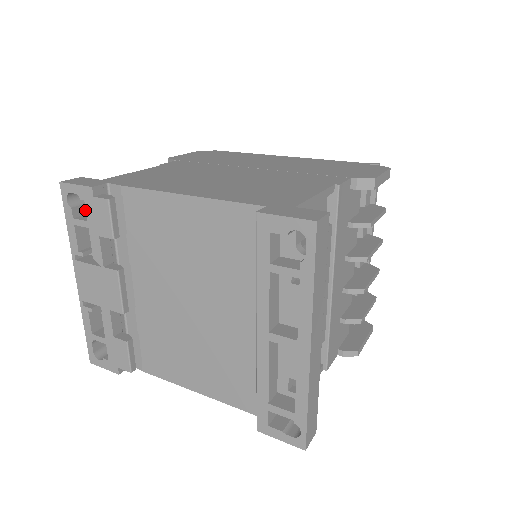
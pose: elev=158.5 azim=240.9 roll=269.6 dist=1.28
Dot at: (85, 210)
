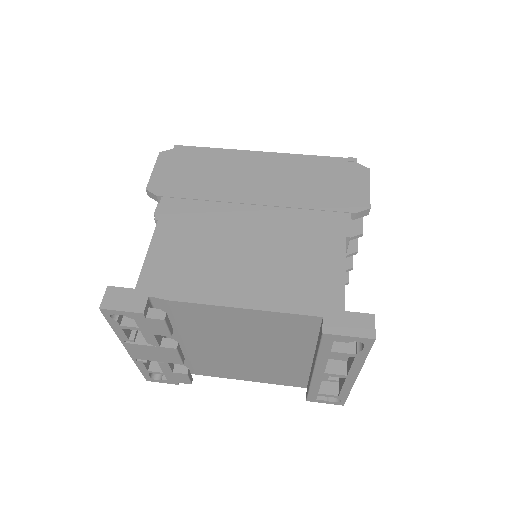
Dot at: occluded
